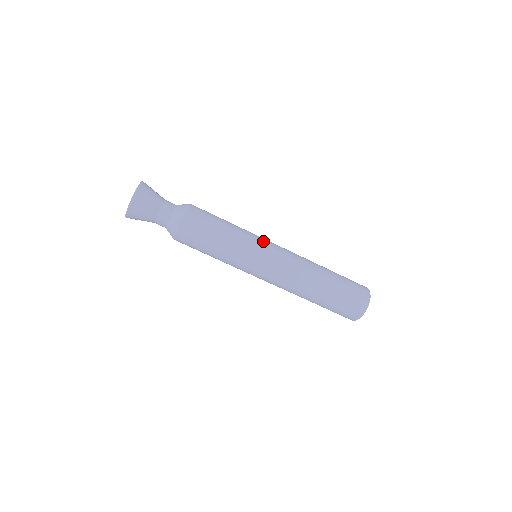
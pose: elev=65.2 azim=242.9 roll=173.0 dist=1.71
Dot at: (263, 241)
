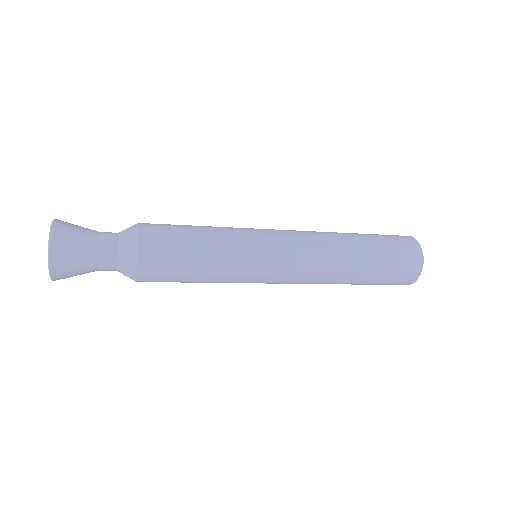
Dot at: (259, 275)
